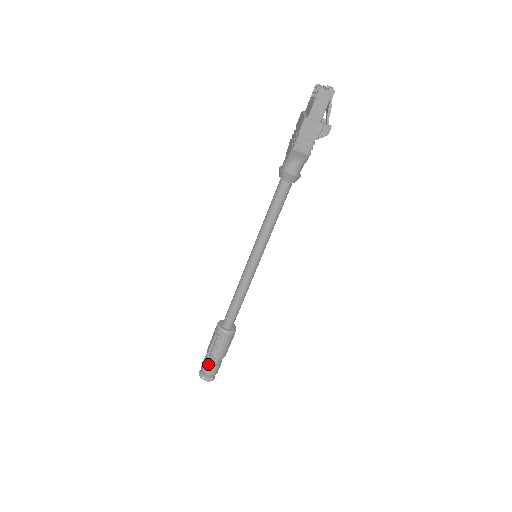
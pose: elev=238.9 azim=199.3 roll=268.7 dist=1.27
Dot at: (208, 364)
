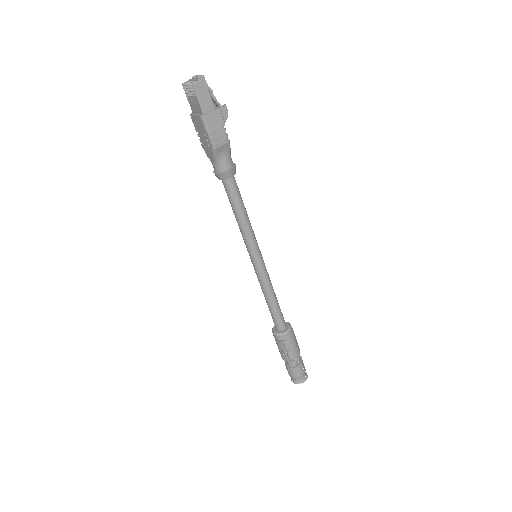
Dot at: (294, 369)
